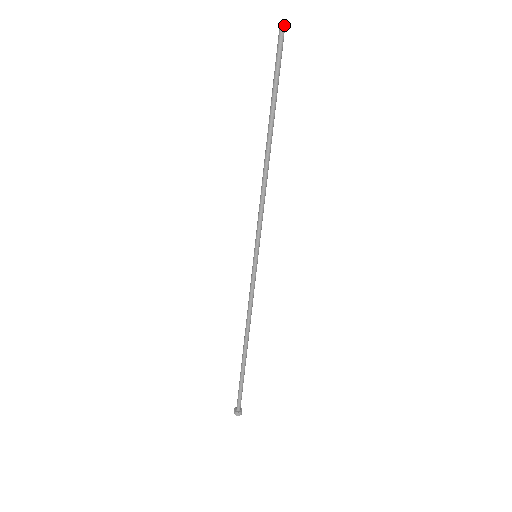
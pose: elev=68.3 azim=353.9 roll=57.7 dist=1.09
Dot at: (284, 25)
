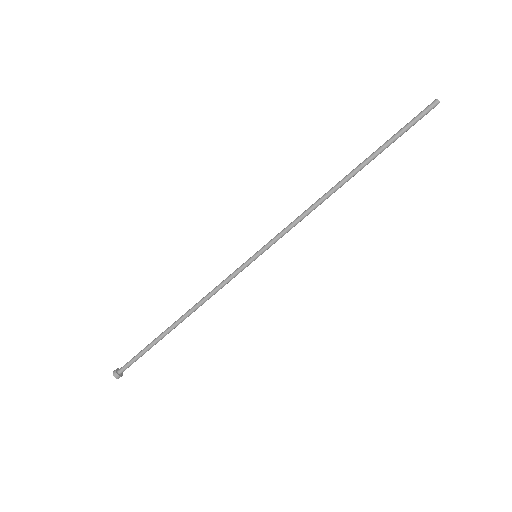
Dot at: occluded
